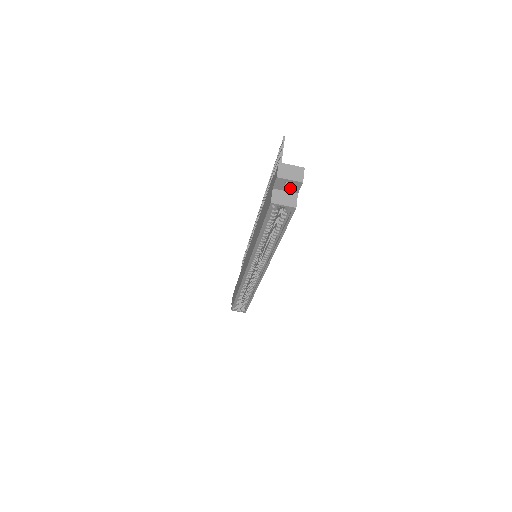
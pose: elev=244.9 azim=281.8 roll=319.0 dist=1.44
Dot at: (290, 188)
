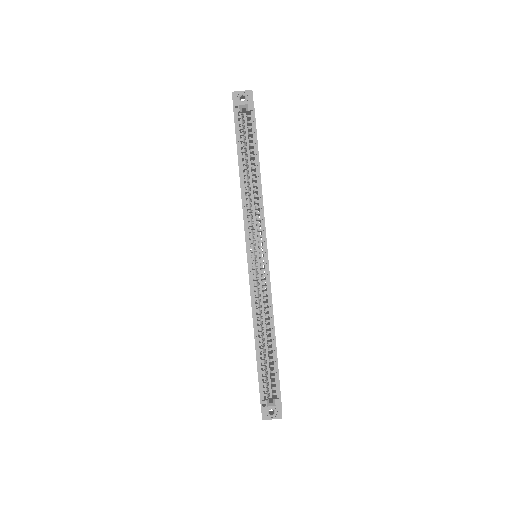
Dot at: occluded
